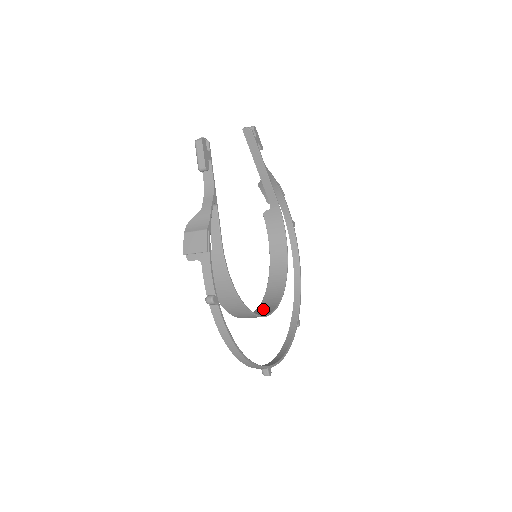
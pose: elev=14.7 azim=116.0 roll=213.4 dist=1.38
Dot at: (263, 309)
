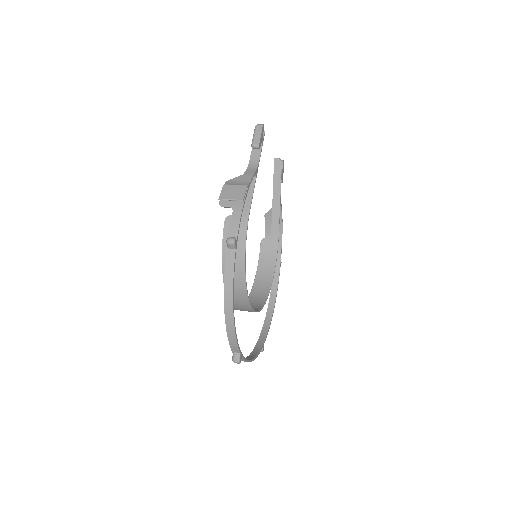
Dot at: occluded
